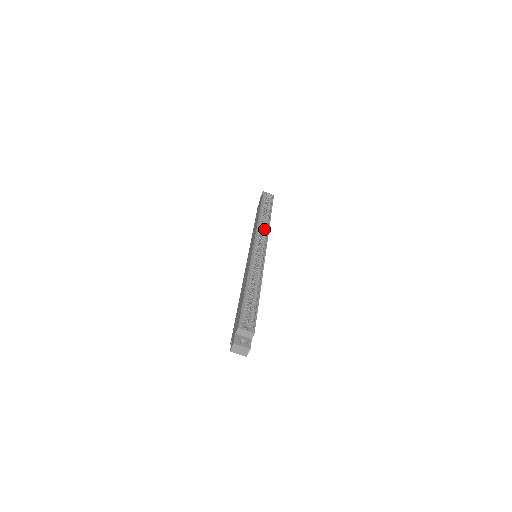
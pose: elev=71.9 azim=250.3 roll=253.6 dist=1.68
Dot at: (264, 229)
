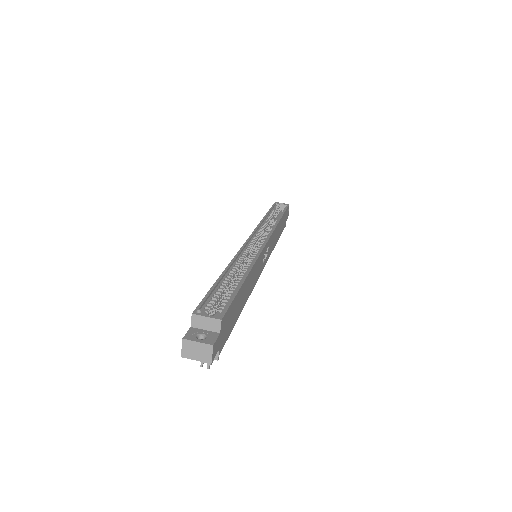
Dot at: (269, 228)
